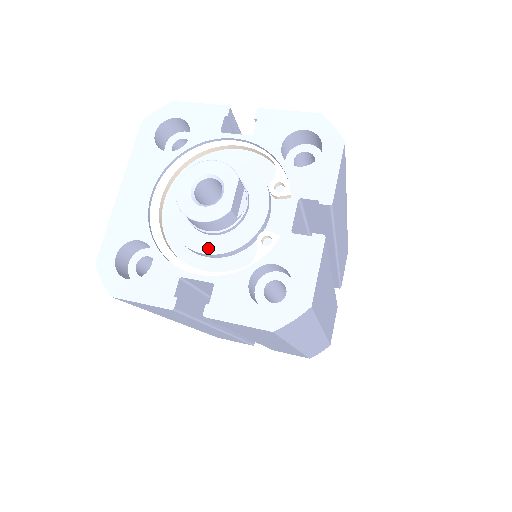
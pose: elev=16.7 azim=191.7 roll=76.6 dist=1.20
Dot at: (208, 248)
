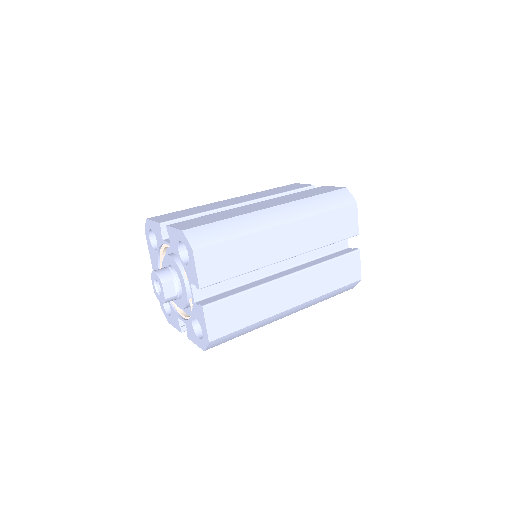
Dot at: (179, 305)
